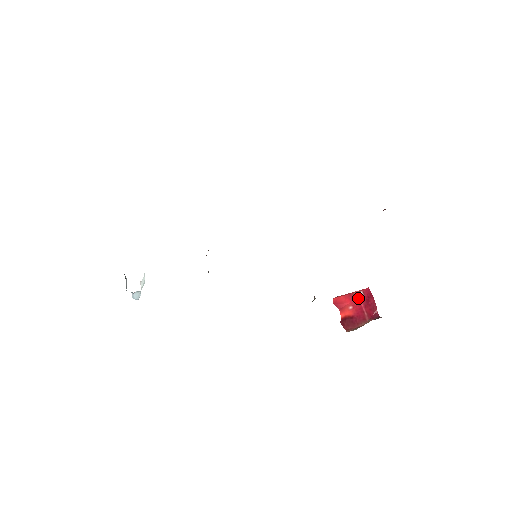
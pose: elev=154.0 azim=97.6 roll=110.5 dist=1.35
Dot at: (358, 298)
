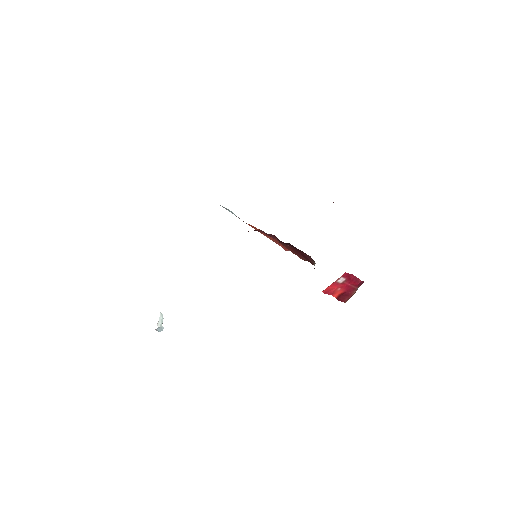
Dot at: (341, 281)
